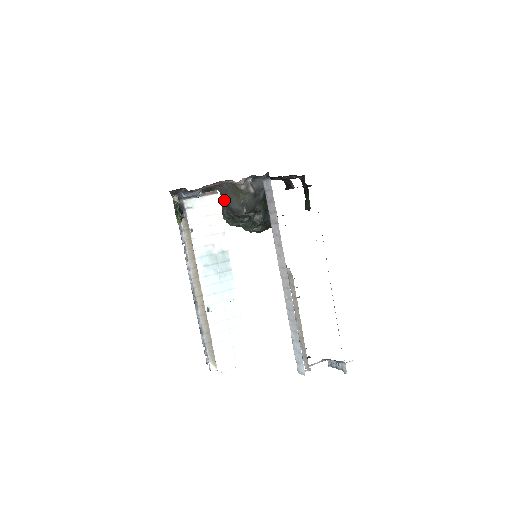
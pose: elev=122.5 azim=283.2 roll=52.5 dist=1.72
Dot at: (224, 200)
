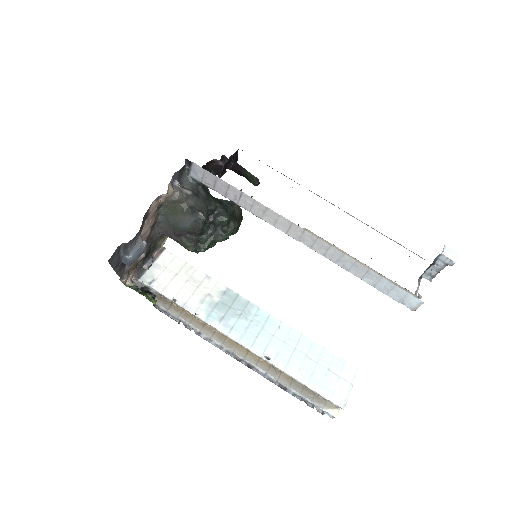
Dot at: (174, 232)
